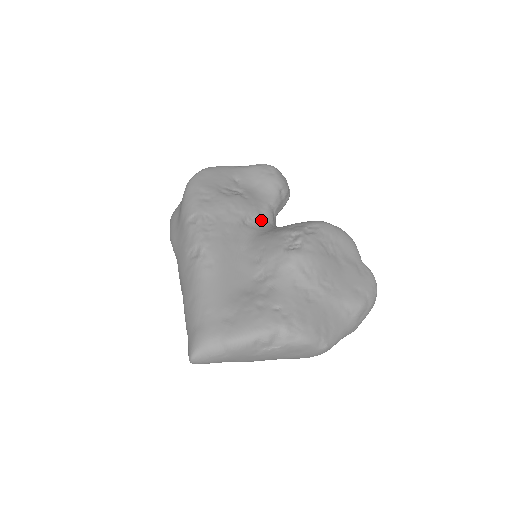
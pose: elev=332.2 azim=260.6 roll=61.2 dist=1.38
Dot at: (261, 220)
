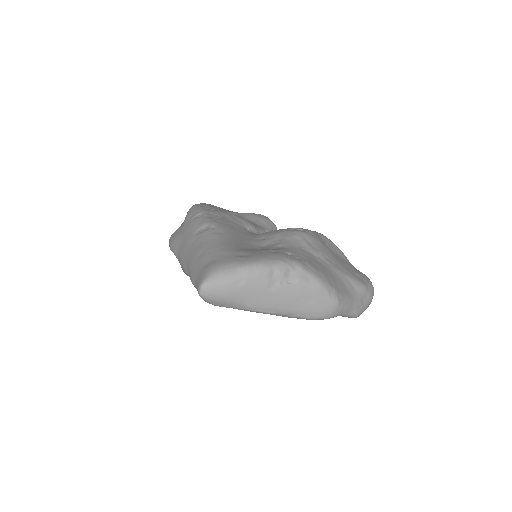
Dot at: occluded
